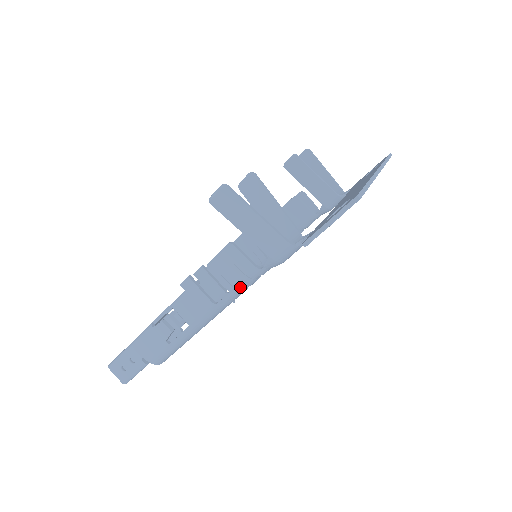
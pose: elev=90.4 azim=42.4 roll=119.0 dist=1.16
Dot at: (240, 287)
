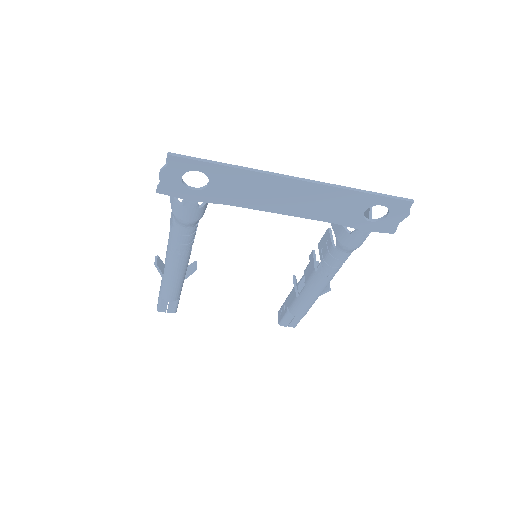
Dot at: (173, 238)
